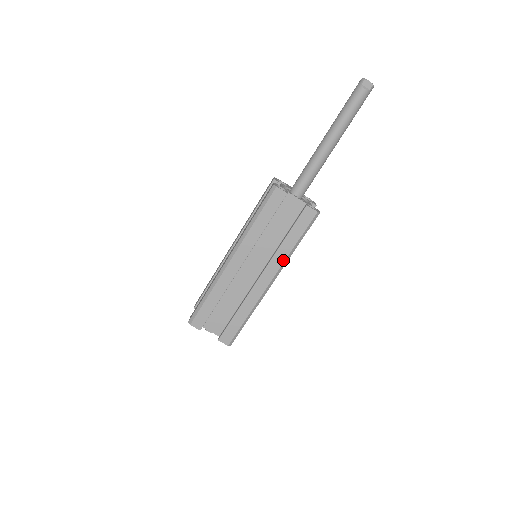
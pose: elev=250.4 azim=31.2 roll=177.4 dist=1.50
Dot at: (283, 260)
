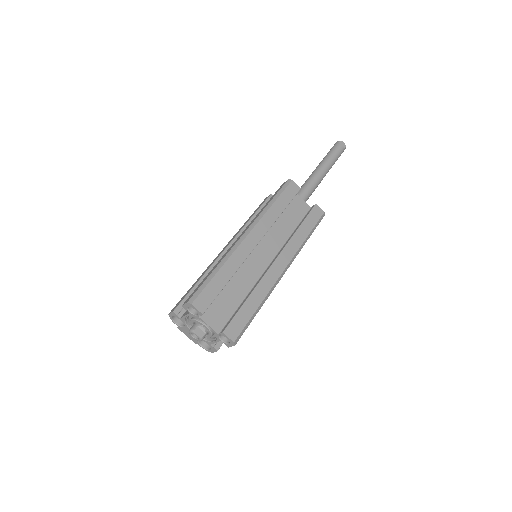
Dot at: (297, 249)
